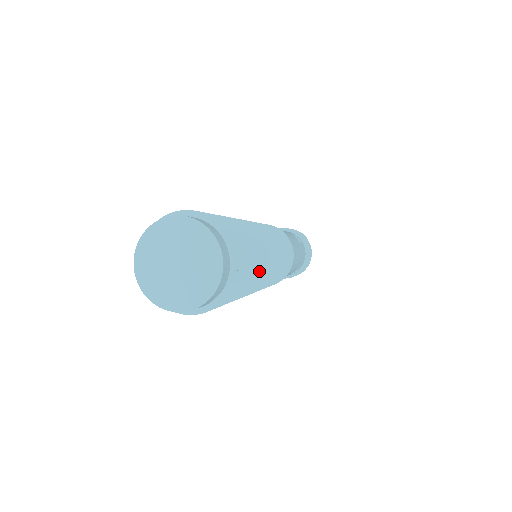
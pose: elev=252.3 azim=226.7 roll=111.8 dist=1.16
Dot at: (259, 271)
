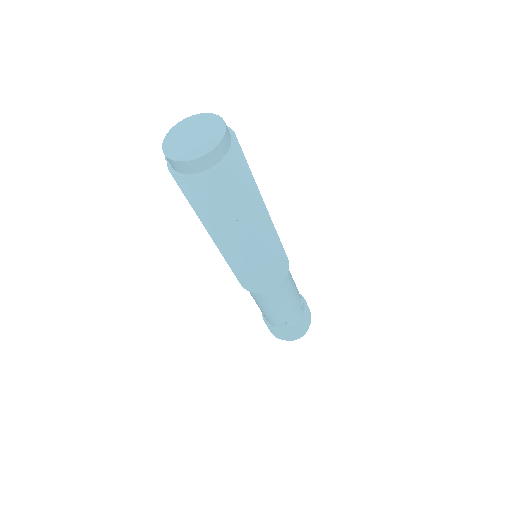
Dot at: occluded
